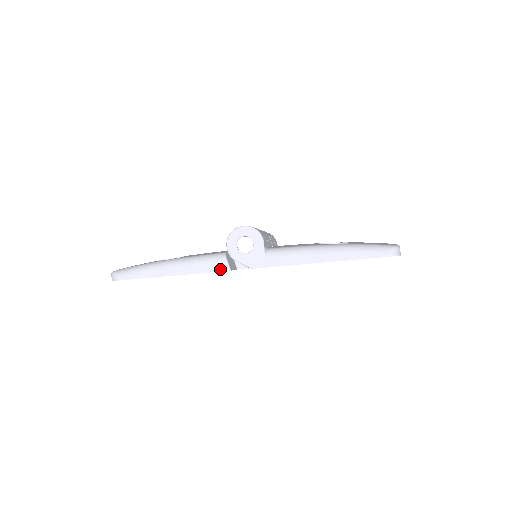
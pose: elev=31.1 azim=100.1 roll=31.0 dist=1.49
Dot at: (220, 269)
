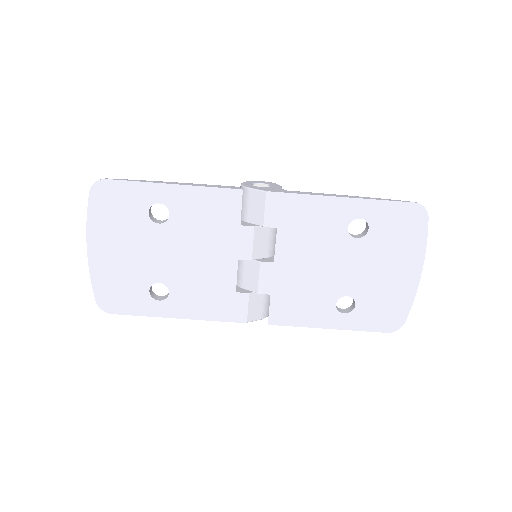
Dot at: (230, 188)
